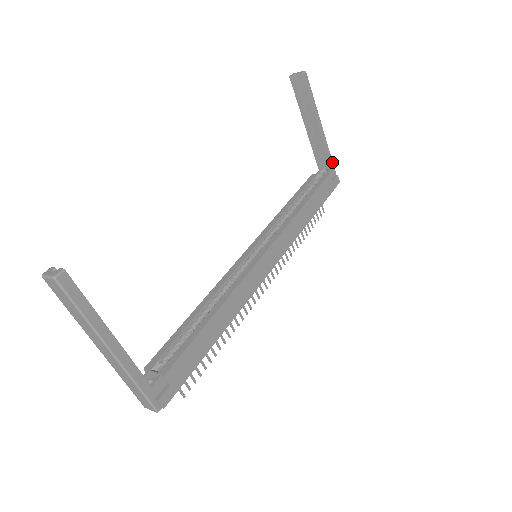
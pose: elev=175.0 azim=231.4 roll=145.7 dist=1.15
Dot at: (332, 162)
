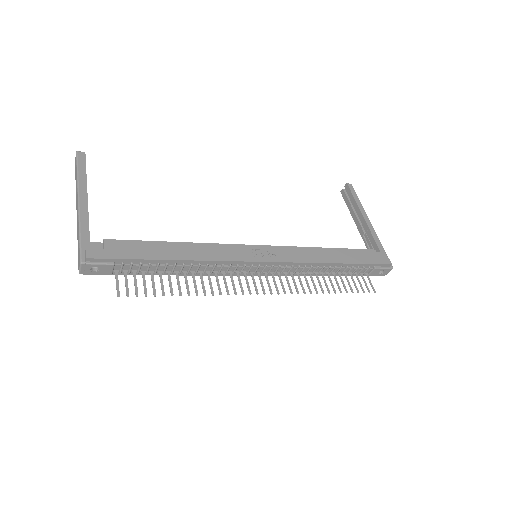
Dot at: (383, 249)
